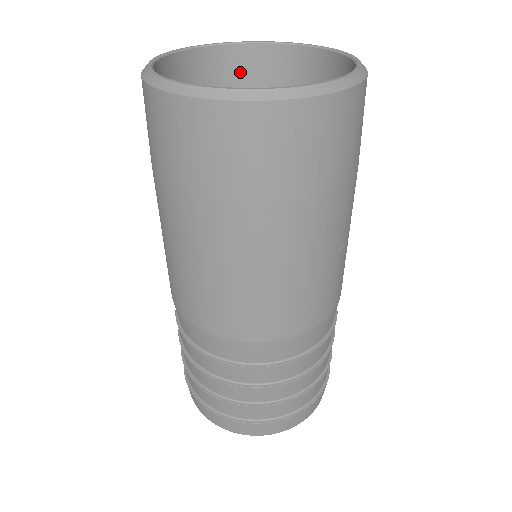
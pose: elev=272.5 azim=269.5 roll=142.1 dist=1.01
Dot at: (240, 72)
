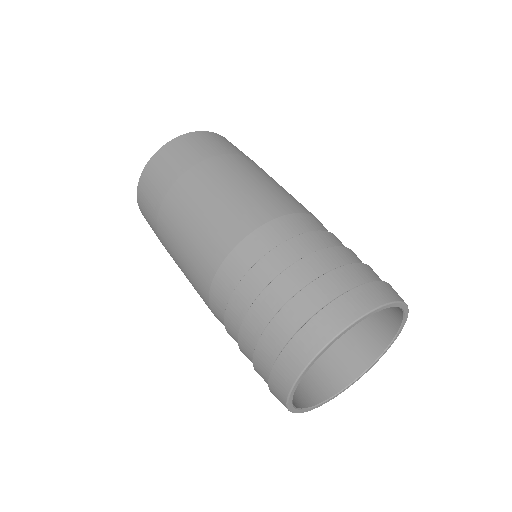
Dot at: occluded
